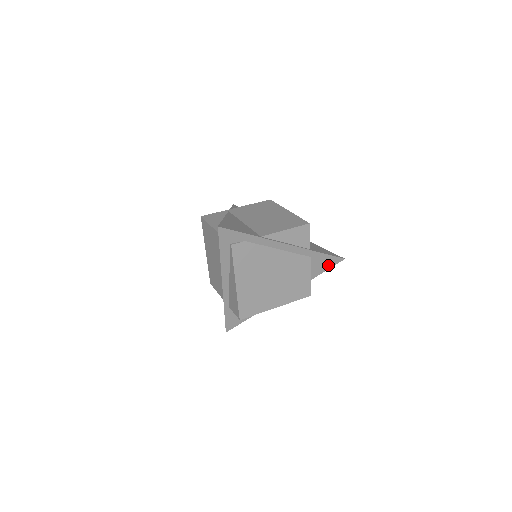
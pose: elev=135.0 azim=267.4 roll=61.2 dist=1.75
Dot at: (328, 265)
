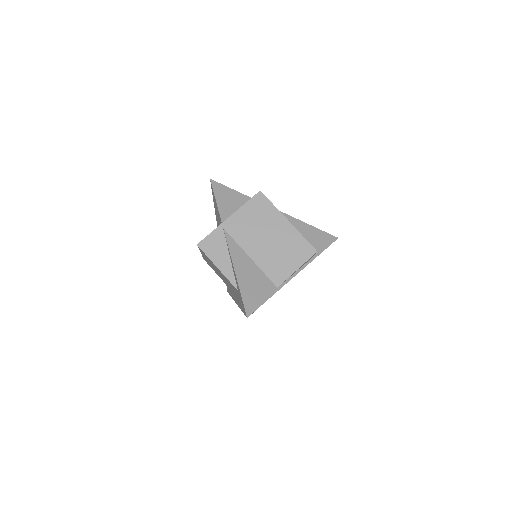
Dot at: occluded
